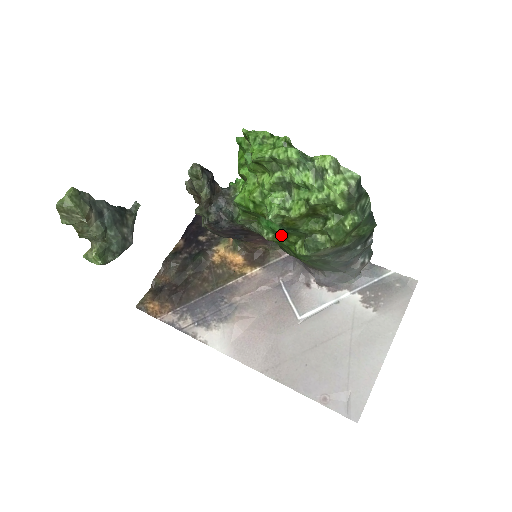
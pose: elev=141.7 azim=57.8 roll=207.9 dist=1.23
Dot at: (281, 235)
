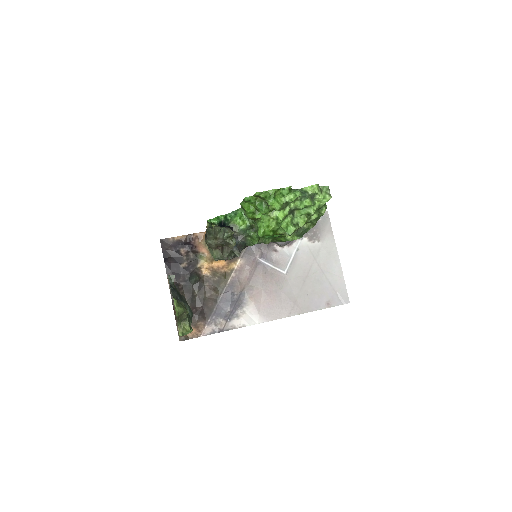
Dot at: occluded
